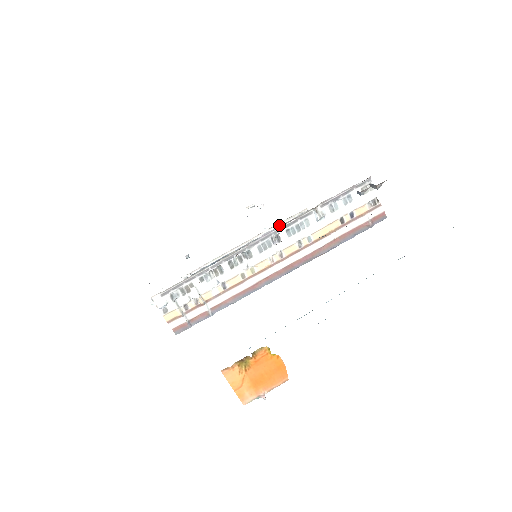
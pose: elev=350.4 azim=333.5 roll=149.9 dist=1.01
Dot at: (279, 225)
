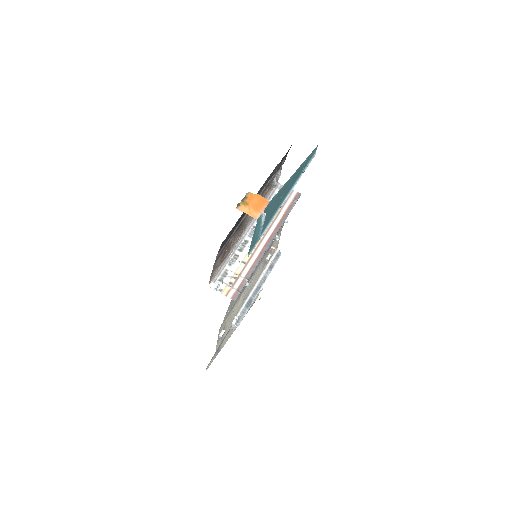
Dot at: (269, 265)
